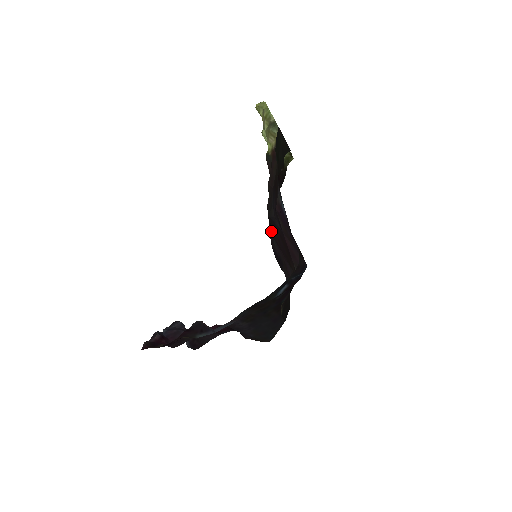
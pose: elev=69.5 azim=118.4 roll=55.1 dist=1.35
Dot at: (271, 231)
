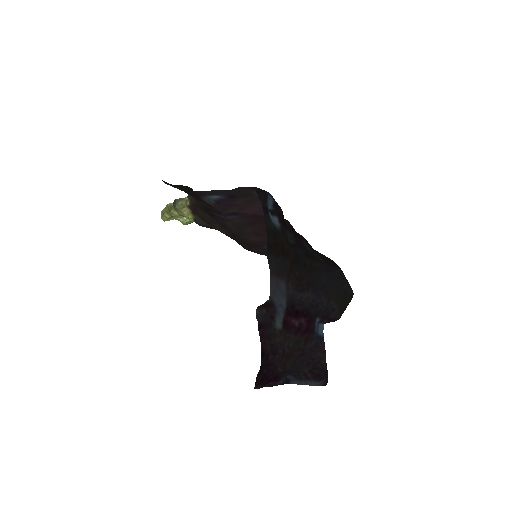
Dot at: (257, 249)
